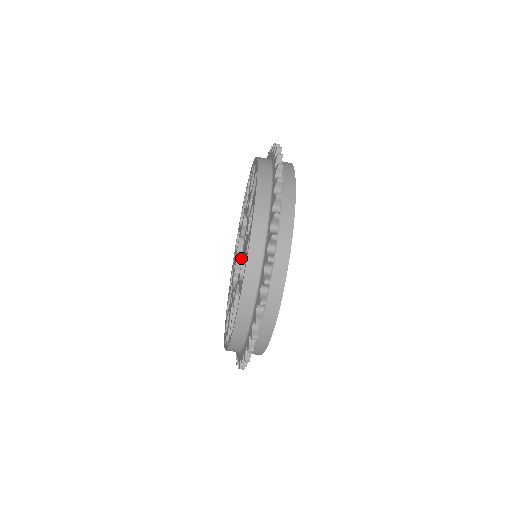
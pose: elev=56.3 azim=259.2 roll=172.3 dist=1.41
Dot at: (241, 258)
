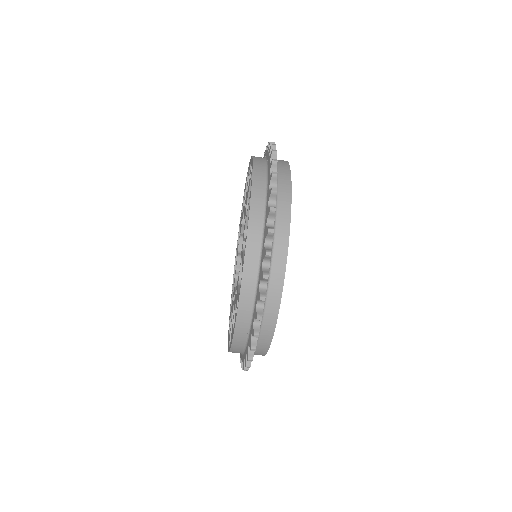
Dot at: occluded
